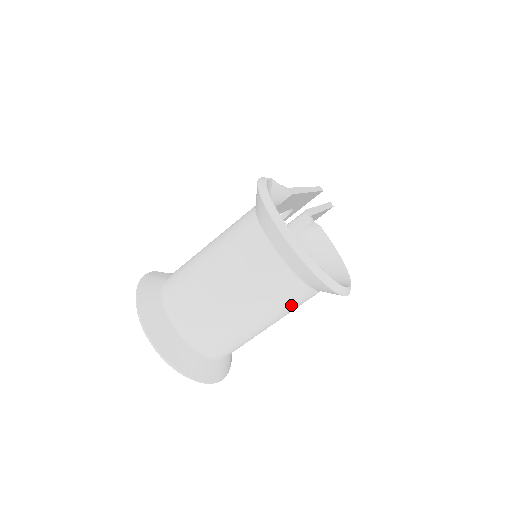
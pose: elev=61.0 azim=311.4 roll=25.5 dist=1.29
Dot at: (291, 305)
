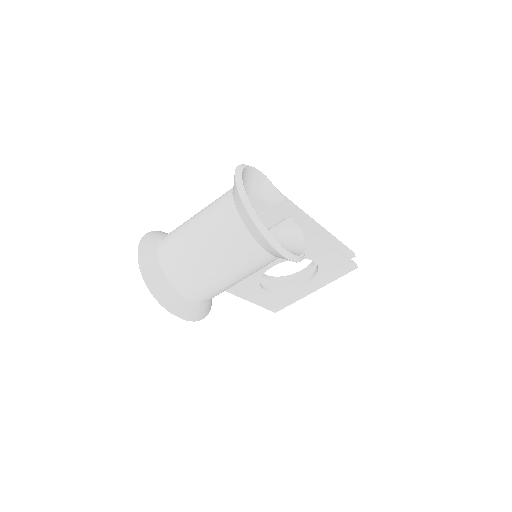
Dot at: (238, 253)
